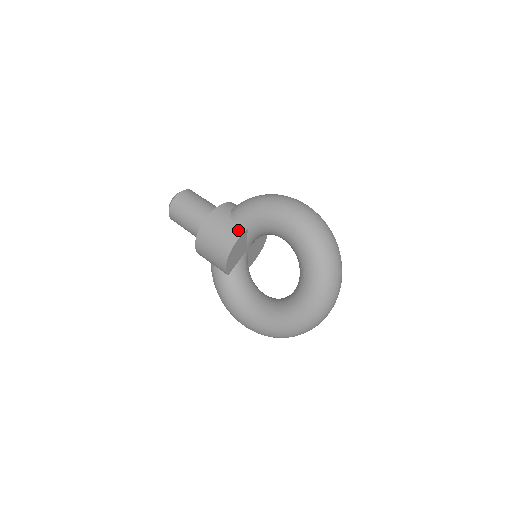
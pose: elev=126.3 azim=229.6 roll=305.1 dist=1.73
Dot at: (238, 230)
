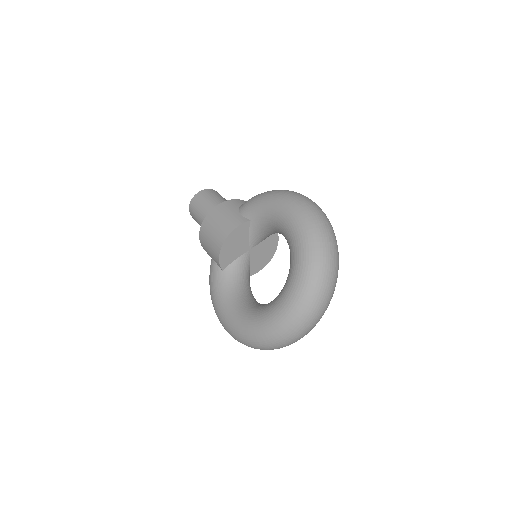
Dot at: (240, 220)
